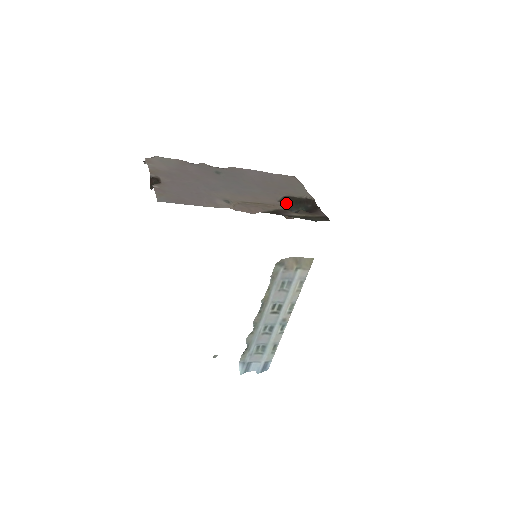
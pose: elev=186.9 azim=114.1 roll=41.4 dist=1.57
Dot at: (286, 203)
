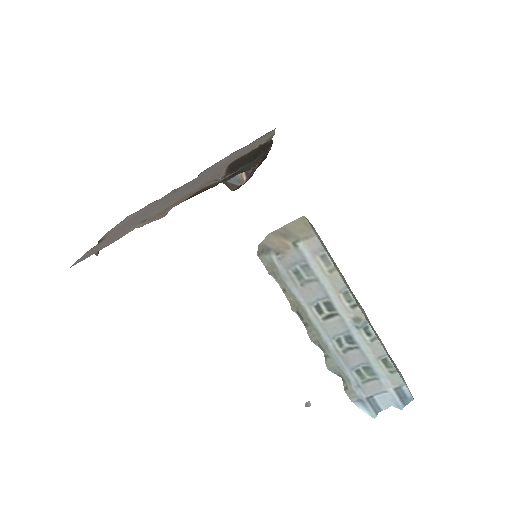
Dot at: occluded
